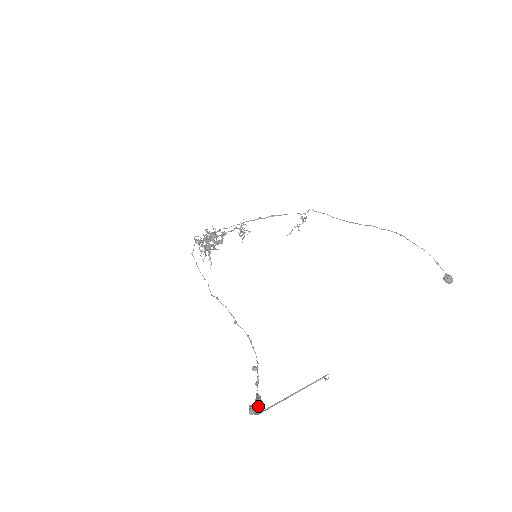
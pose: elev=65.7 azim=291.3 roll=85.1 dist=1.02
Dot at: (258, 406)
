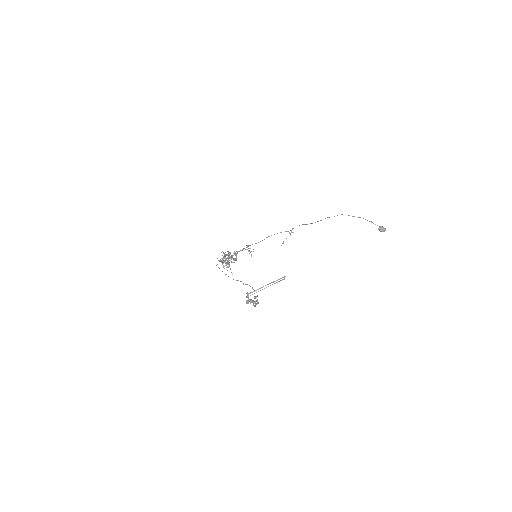
Dot at: (253, 303)
